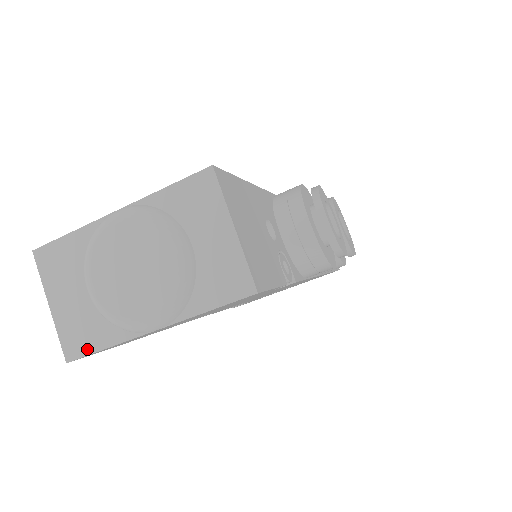
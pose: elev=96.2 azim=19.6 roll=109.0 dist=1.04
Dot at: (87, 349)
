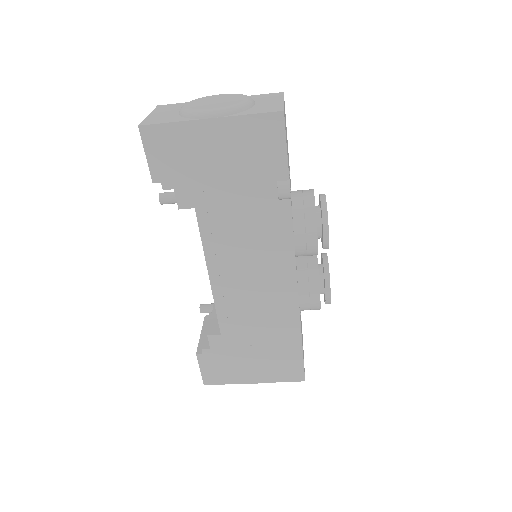
Dot at: (158, 122)
